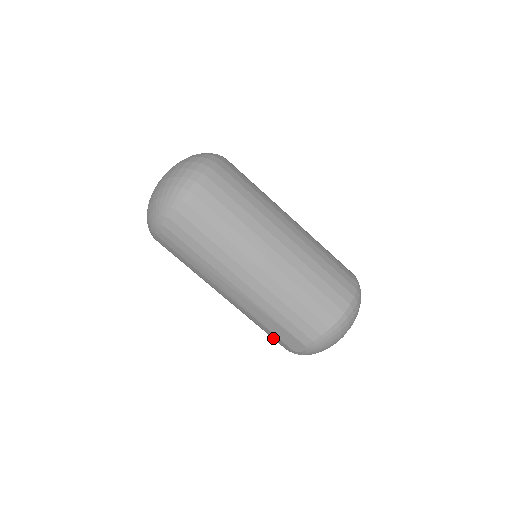
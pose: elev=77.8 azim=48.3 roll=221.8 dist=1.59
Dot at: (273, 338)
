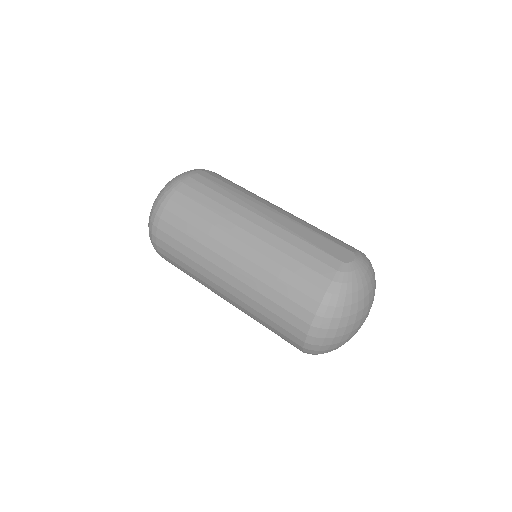
Dot at: (312, 265)
